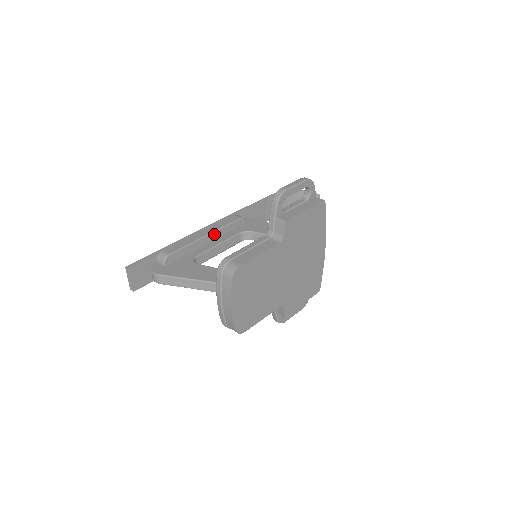
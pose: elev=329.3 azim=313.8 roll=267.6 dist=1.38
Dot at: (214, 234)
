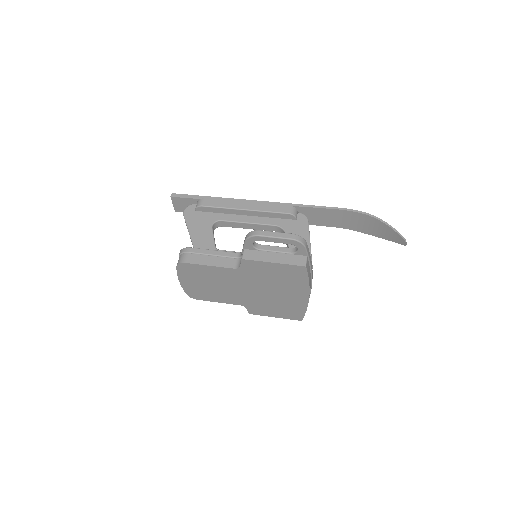
Dot at: (253, 212)
